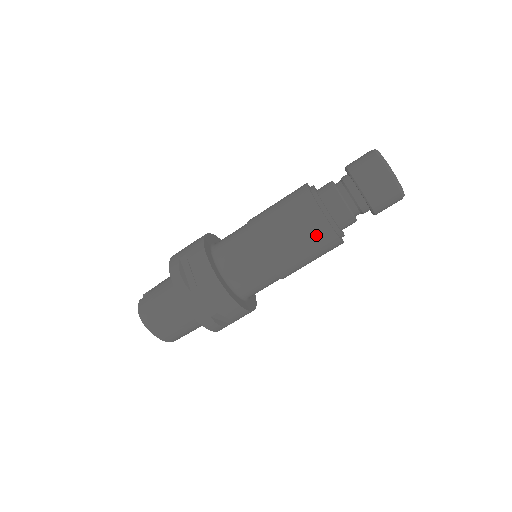
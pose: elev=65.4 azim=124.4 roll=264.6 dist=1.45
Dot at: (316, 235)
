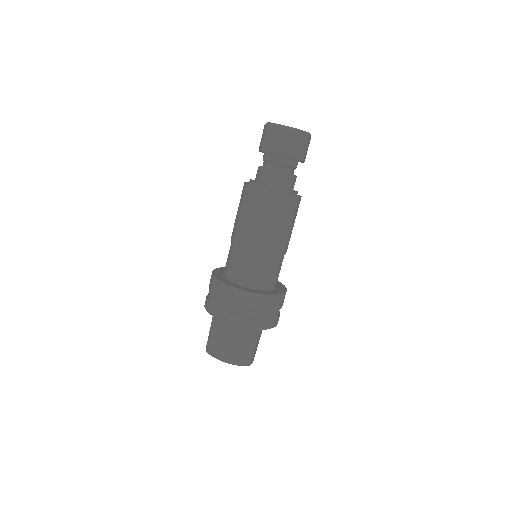
Dot at: (251, 200)
